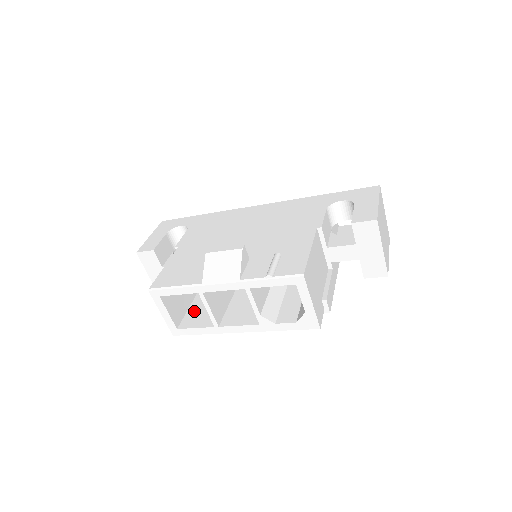
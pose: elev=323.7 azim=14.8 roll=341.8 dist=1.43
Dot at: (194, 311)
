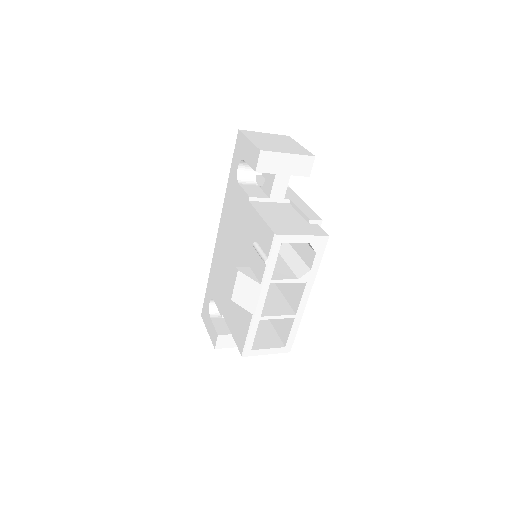
Dot at: (278, 326)
